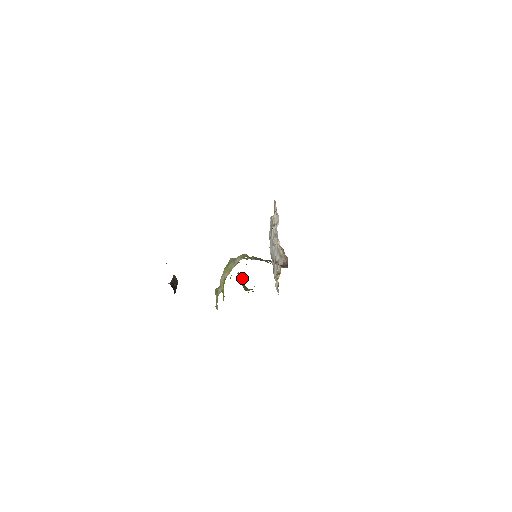
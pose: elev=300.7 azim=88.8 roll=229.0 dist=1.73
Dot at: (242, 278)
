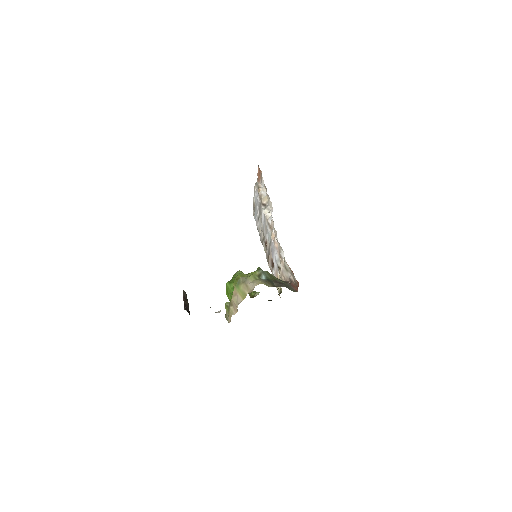
Dot at: occluded
